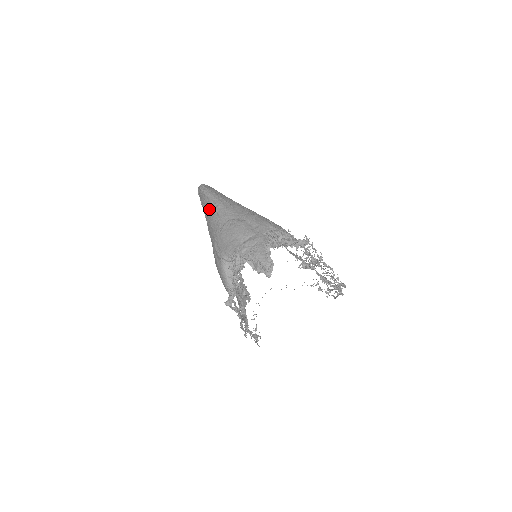
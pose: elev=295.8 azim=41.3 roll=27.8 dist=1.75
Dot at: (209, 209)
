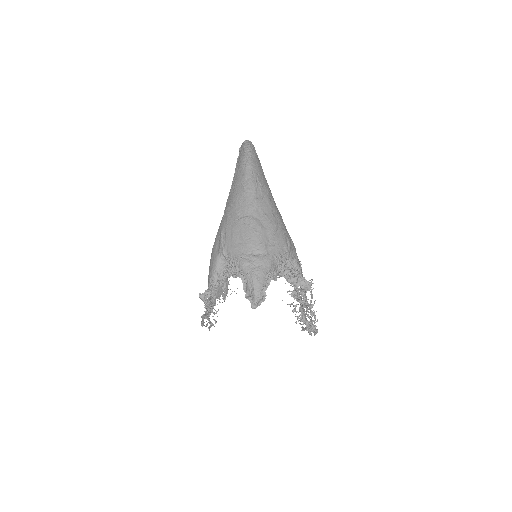
Dot at: (239, 183)
